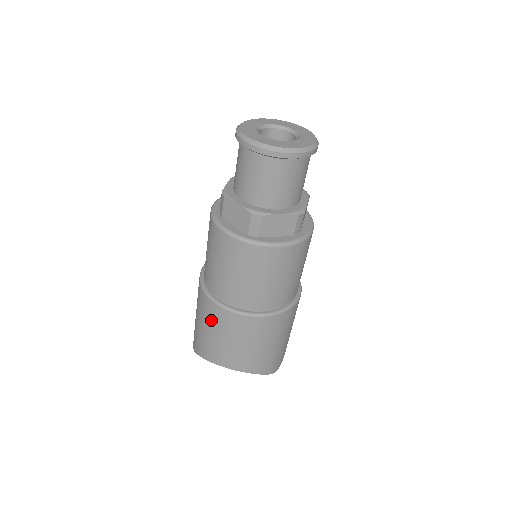
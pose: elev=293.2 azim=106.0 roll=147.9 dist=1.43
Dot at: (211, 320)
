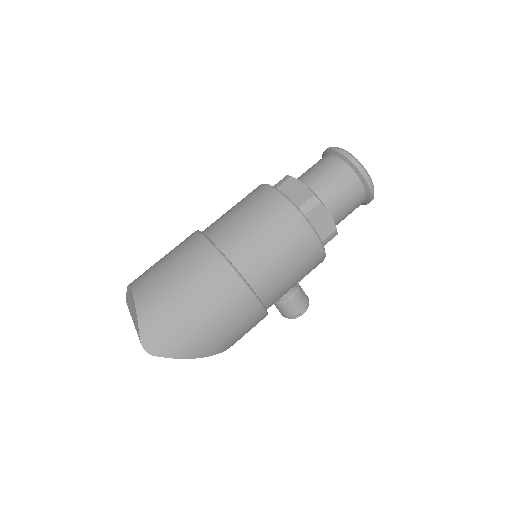
Dot at: occluded
